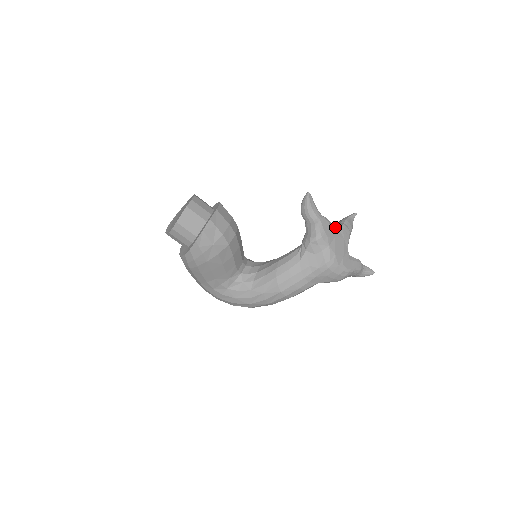
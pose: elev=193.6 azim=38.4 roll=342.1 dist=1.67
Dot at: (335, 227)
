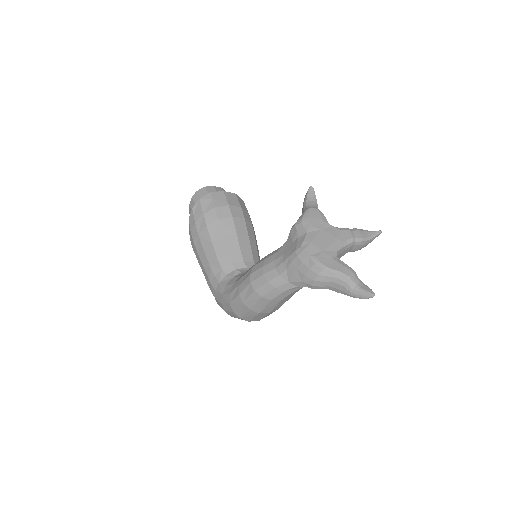
Dot at: occluded
